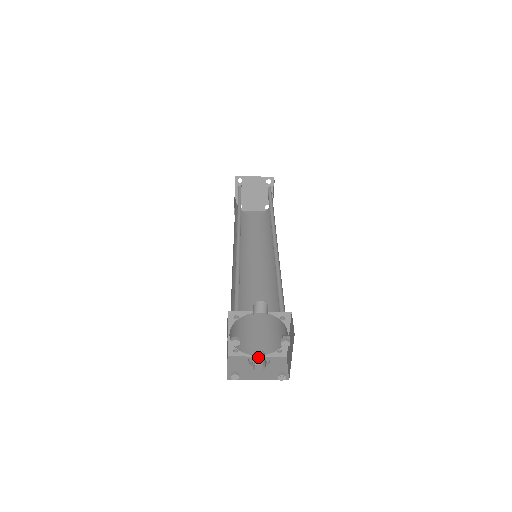
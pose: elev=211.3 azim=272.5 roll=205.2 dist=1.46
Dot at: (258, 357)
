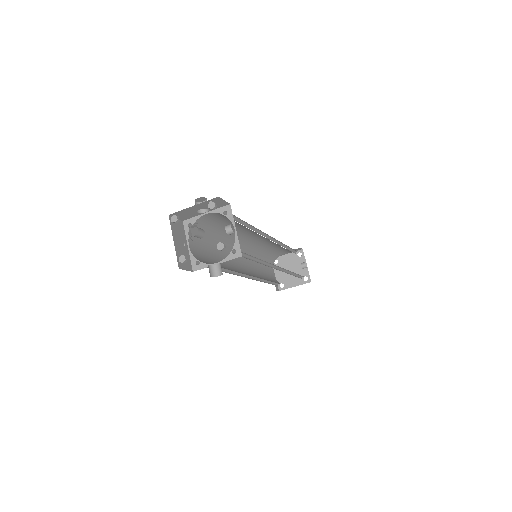
Dot at: occluded
